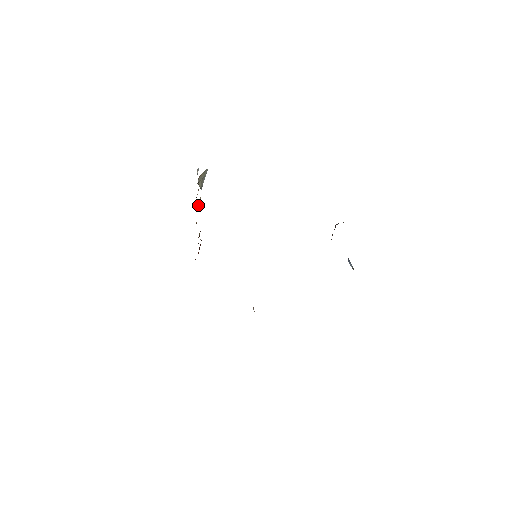
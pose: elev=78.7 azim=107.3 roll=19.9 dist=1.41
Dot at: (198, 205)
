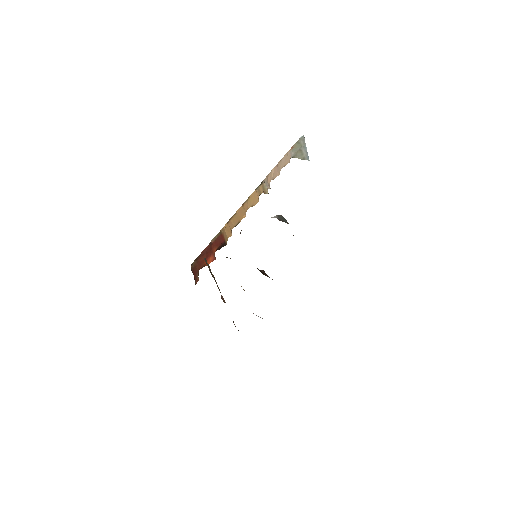
Dot at: (266, 190)
